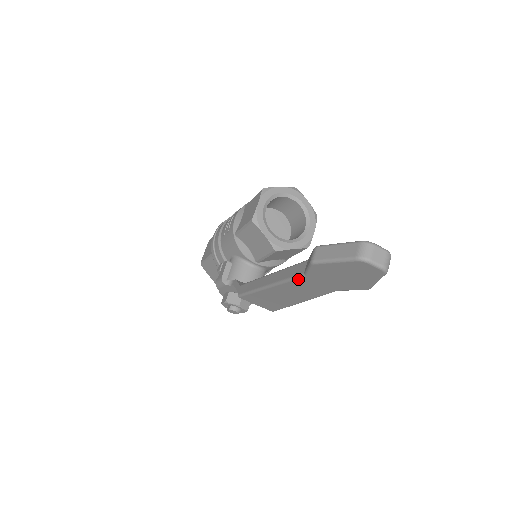
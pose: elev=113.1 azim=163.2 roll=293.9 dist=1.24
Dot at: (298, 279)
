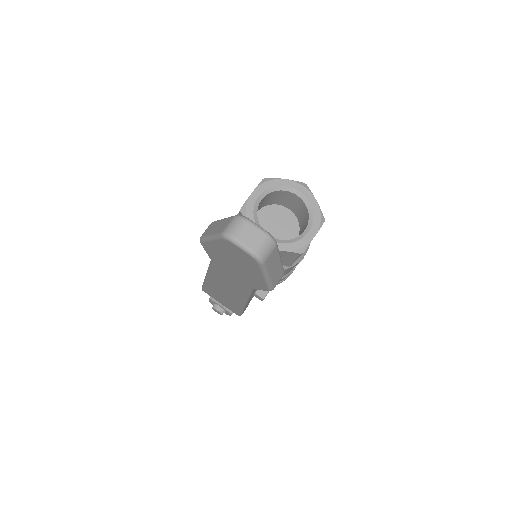
Dot at: (212, 266)
